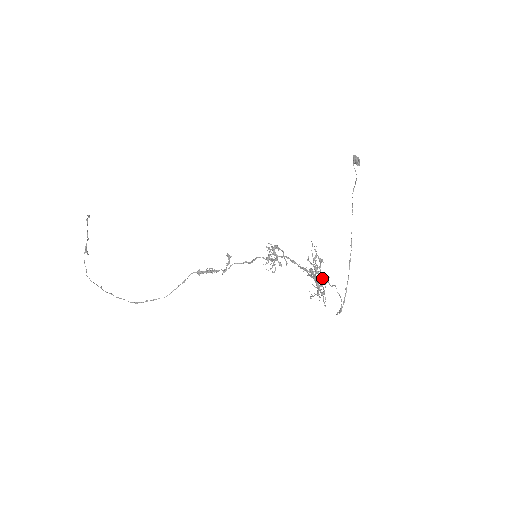
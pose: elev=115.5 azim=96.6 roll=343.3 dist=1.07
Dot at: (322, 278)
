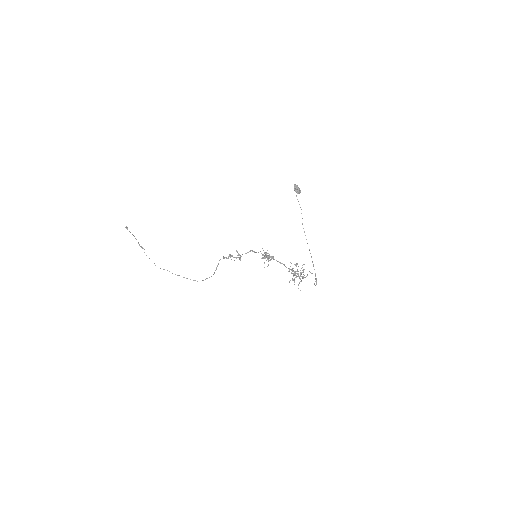
Dot at: occluded
